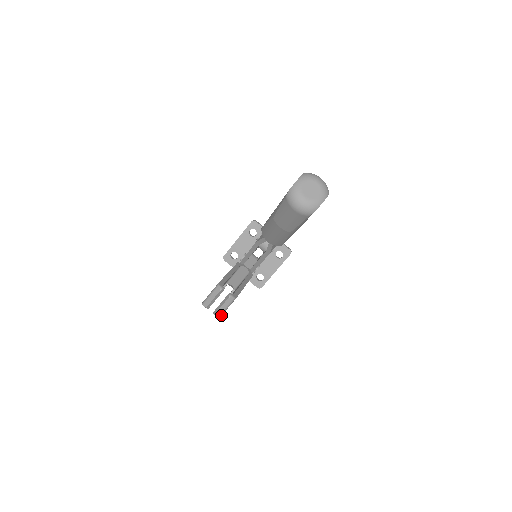
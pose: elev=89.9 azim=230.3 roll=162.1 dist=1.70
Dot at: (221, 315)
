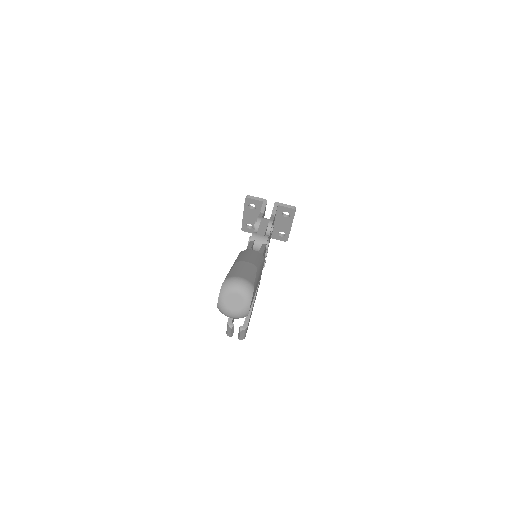
Dot at: occluded
